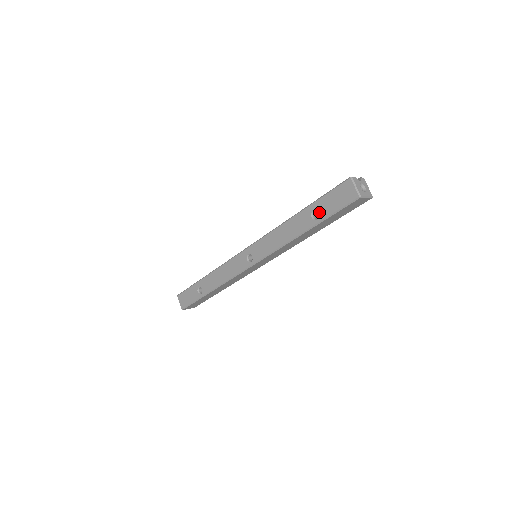
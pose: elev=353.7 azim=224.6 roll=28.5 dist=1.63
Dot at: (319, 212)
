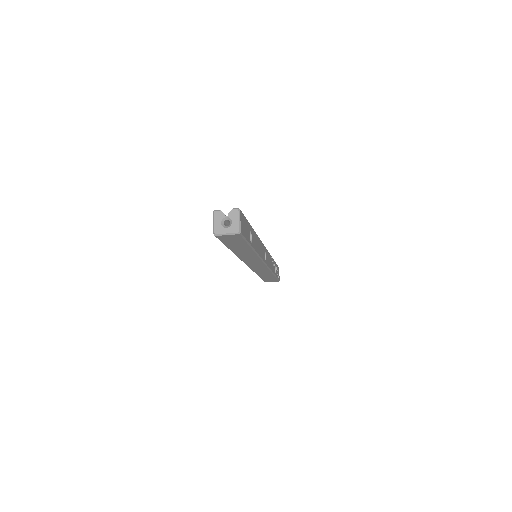
Dot at: occluded
